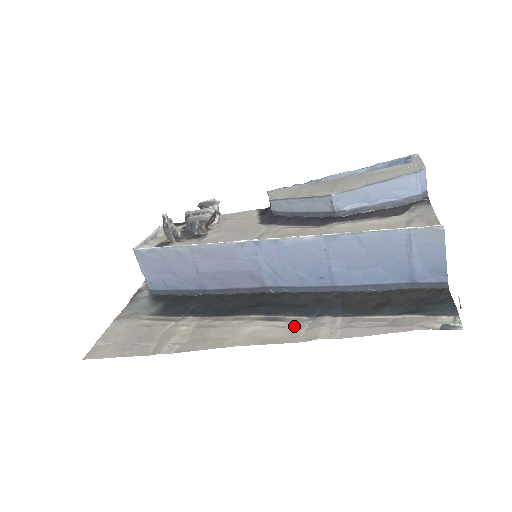
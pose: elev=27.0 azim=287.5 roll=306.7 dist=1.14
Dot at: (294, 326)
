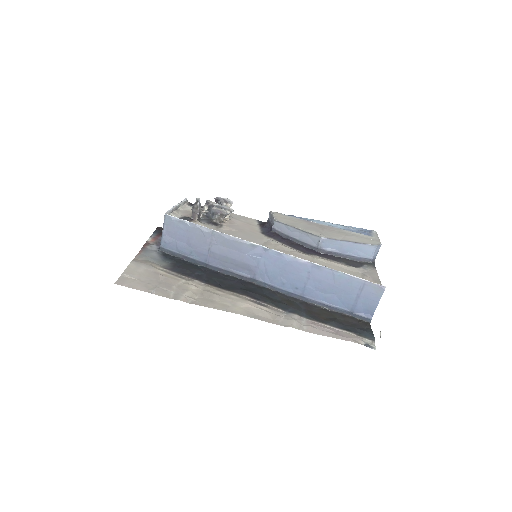
Dot at: (275, 314)
